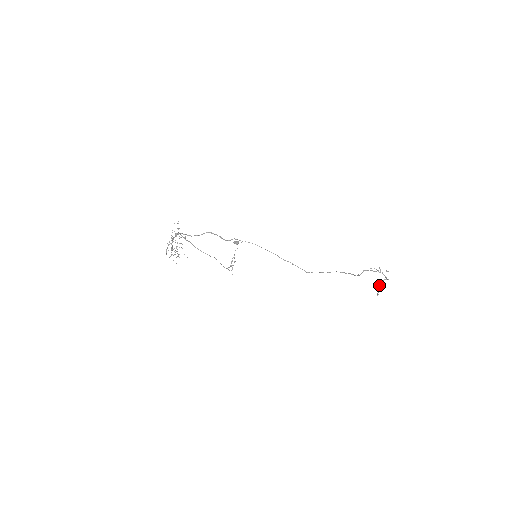
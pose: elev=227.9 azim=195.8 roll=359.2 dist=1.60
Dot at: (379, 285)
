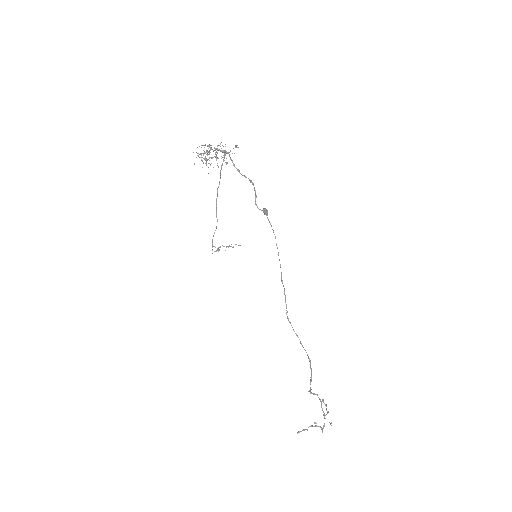
Dot at: occluded
